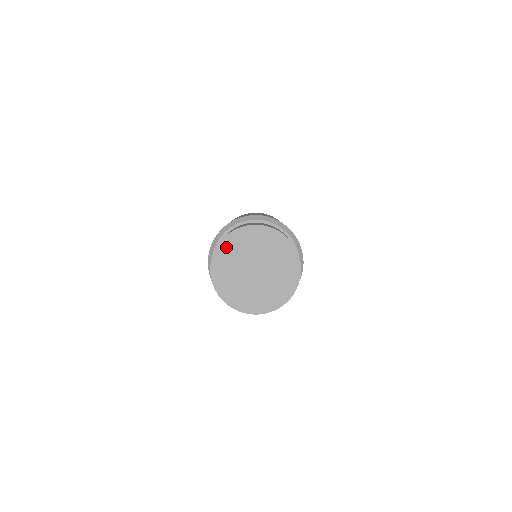
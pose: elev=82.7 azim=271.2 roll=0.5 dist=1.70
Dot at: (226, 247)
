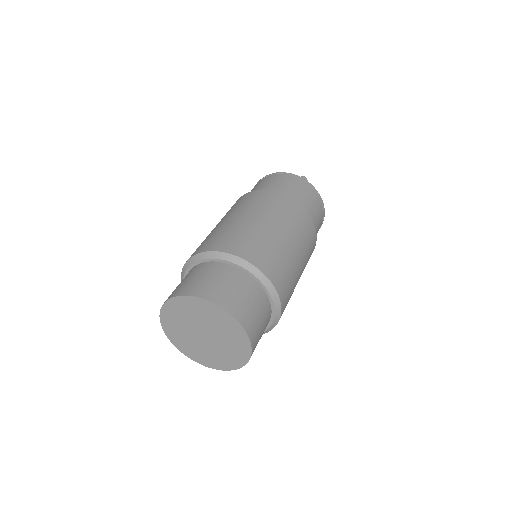
Dot at: (169, 329)
